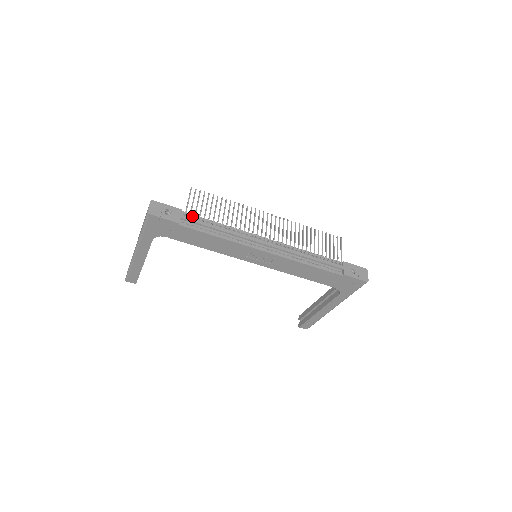
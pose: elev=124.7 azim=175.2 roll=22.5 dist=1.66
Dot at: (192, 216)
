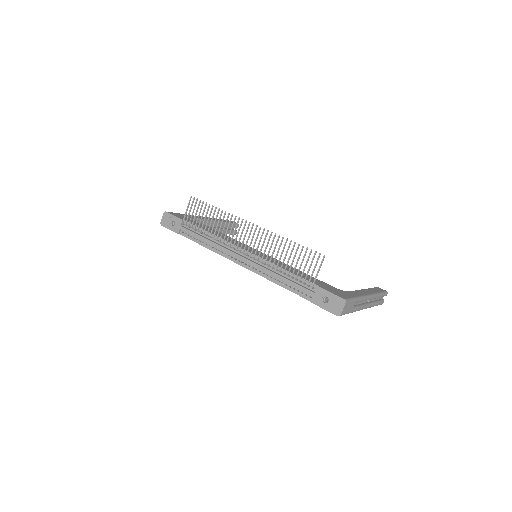
Dot at: (190, 225)
